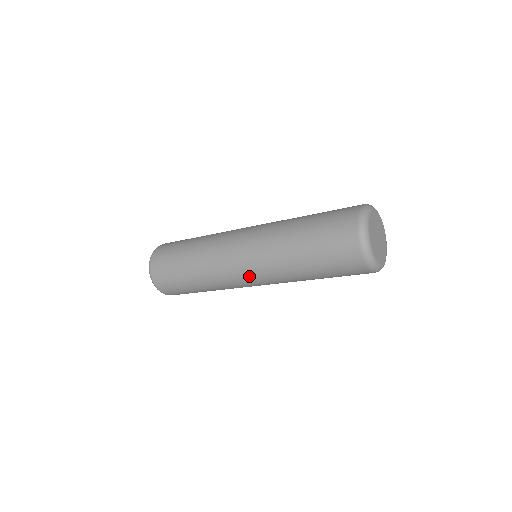
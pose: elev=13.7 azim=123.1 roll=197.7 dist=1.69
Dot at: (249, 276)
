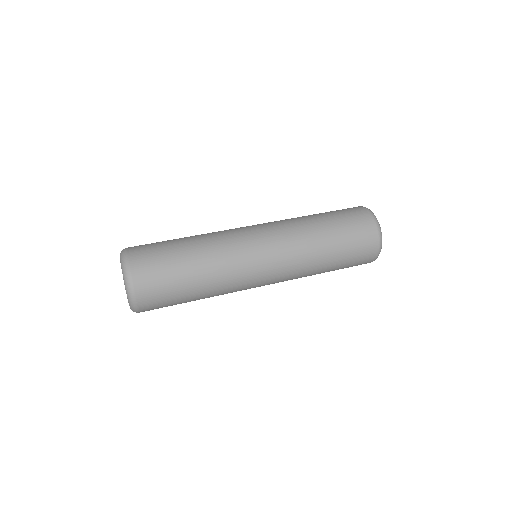
Dot at: (270, 274)
